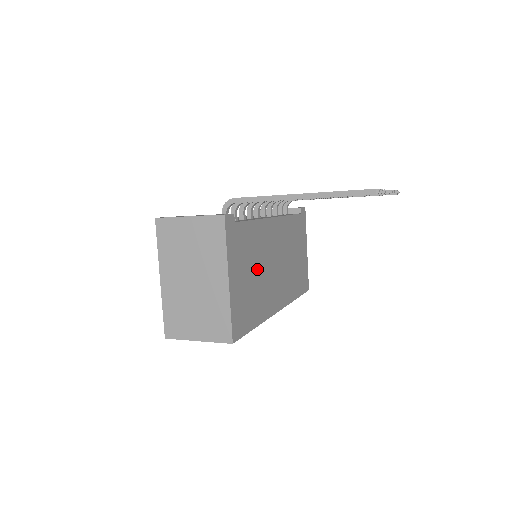
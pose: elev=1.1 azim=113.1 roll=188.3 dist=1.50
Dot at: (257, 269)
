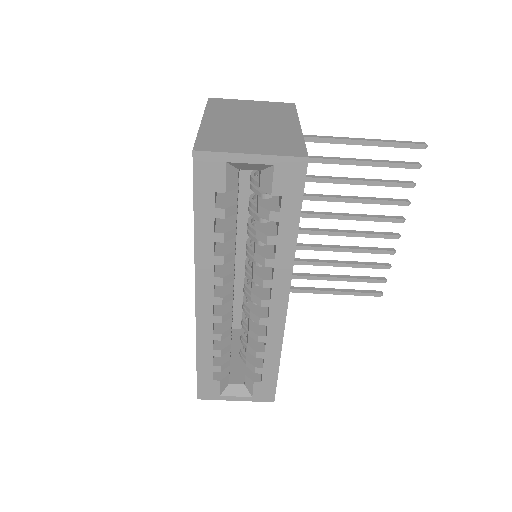
Dot at: occluded
